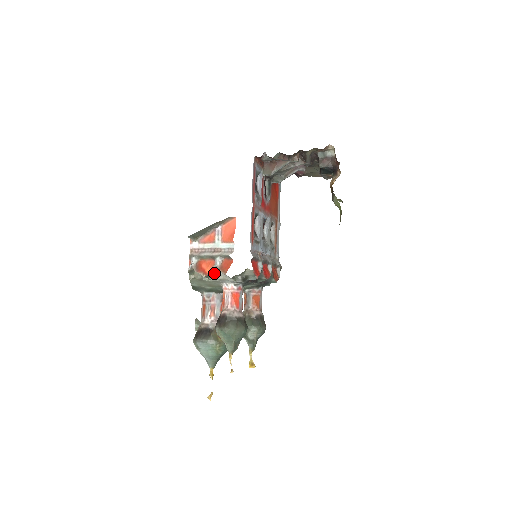
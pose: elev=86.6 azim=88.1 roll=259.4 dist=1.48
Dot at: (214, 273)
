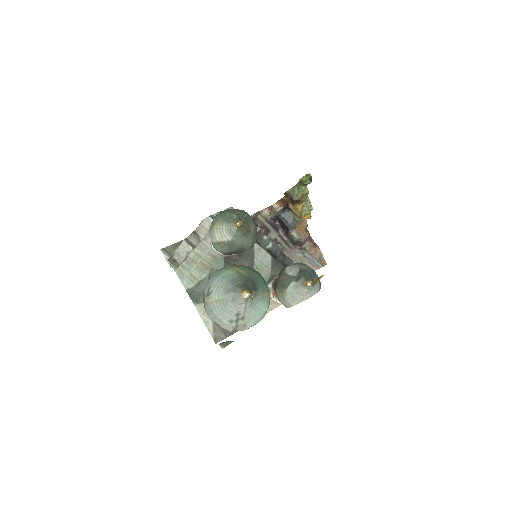
Dot at: (195, 239)
